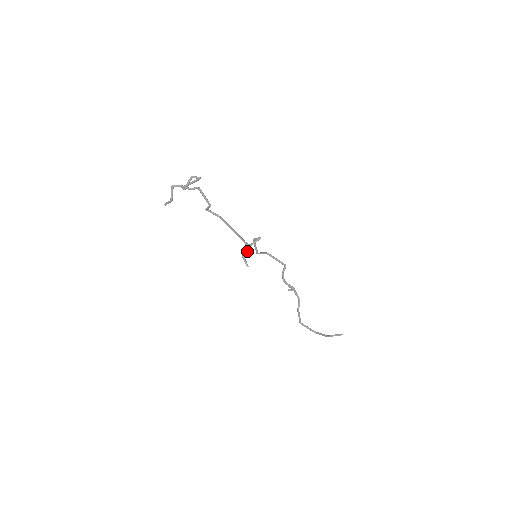
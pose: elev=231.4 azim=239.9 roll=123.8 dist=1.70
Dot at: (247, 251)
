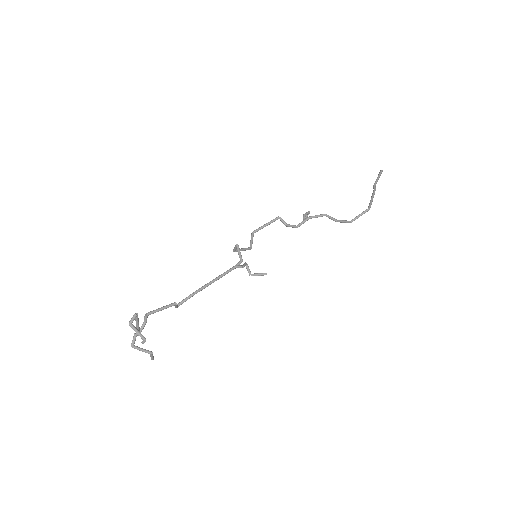
Dot at: (247, 268)
